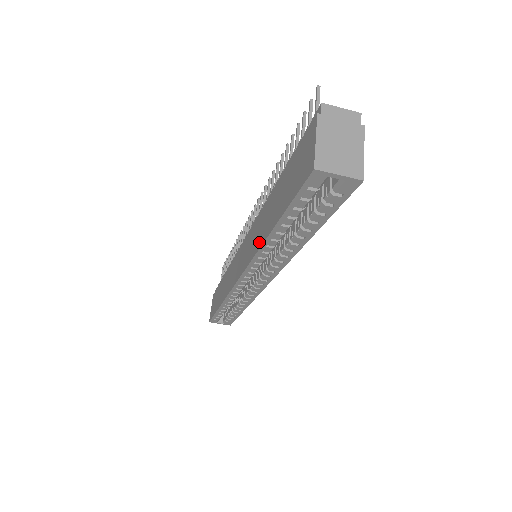
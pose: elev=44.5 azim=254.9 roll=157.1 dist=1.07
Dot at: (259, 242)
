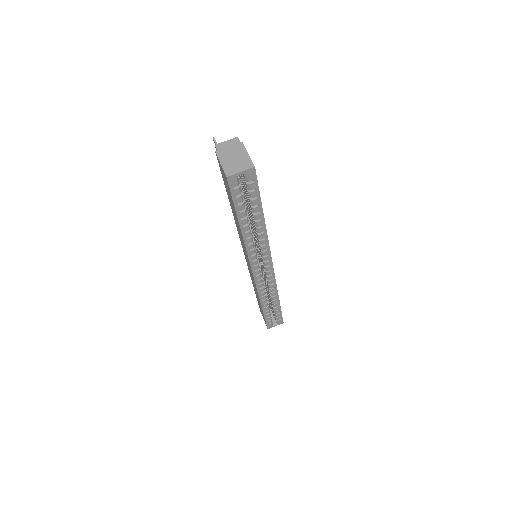
Dot at: occluded
